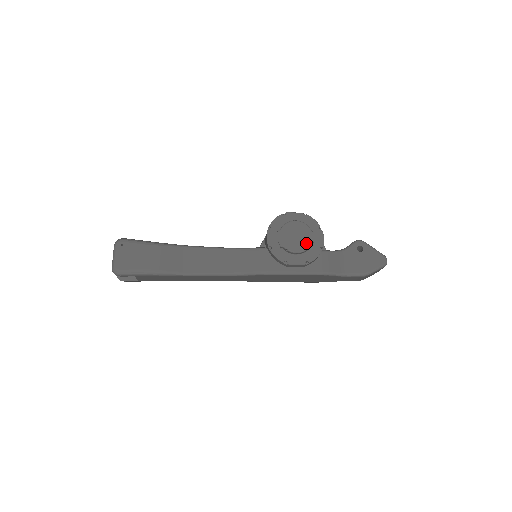
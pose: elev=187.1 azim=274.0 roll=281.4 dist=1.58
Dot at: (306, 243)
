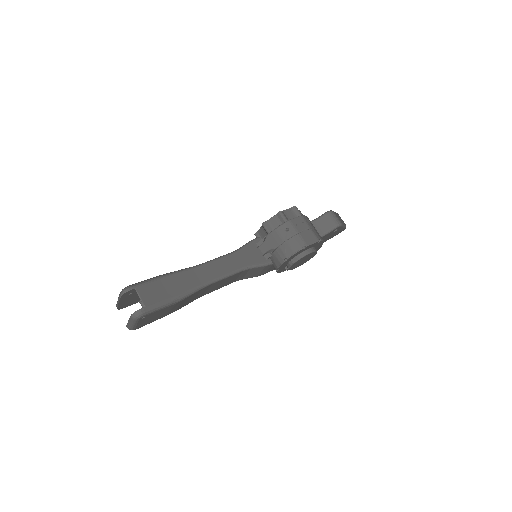
Dot at: (306, 261)
